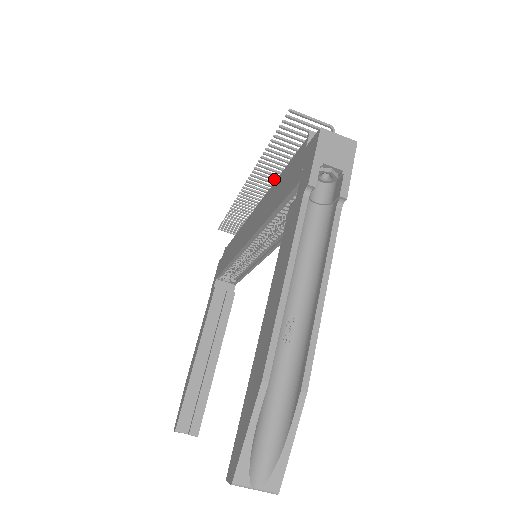
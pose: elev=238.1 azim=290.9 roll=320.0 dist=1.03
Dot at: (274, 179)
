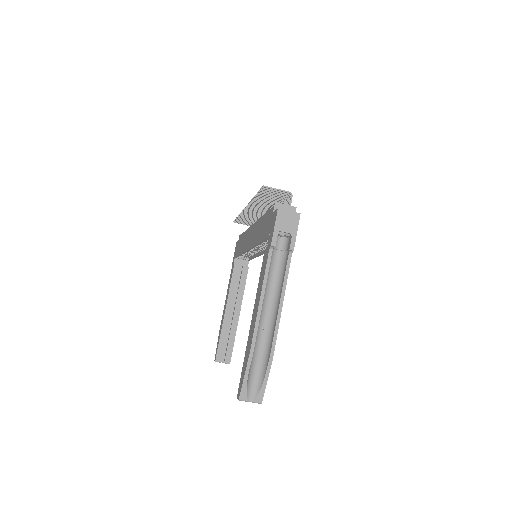
Dot at: (264, 207)
